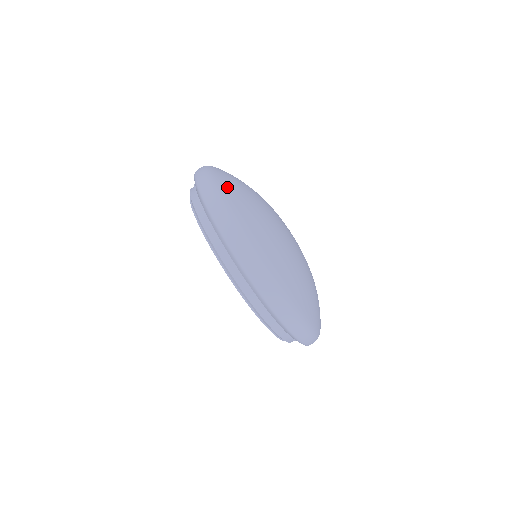
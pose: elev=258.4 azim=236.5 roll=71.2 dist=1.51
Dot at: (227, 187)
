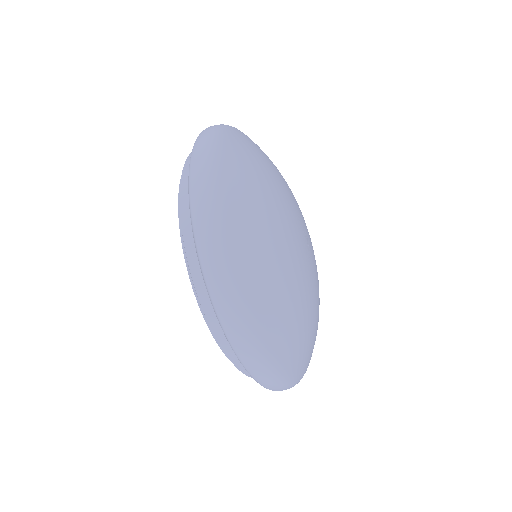
Dot at: (274, 339)
